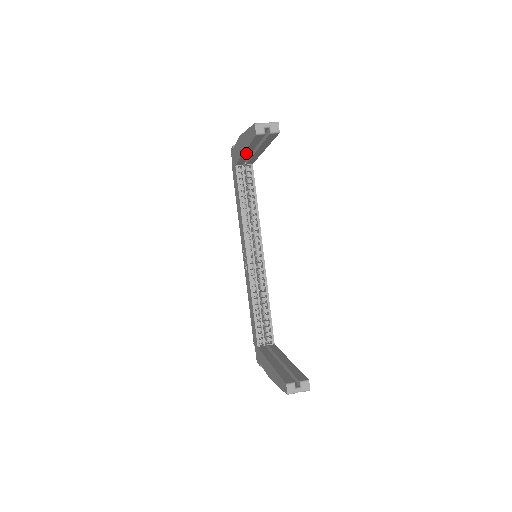
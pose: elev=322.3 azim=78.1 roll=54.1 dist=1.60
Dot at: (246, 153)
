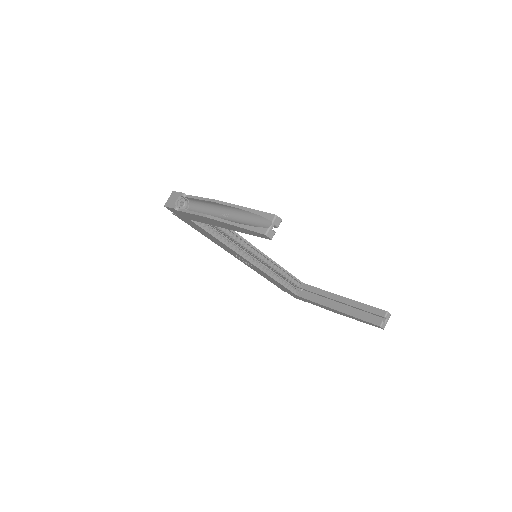
Dot at: occluded
